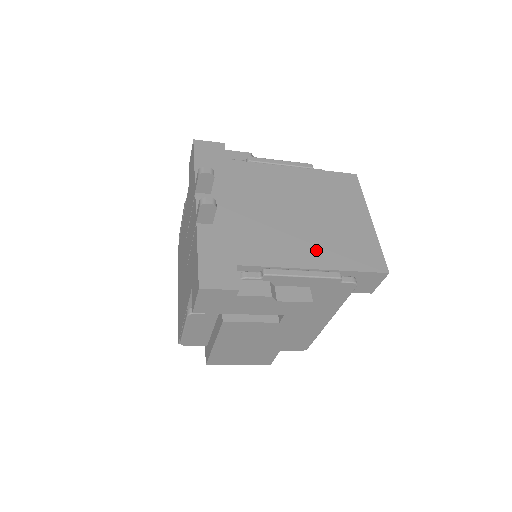
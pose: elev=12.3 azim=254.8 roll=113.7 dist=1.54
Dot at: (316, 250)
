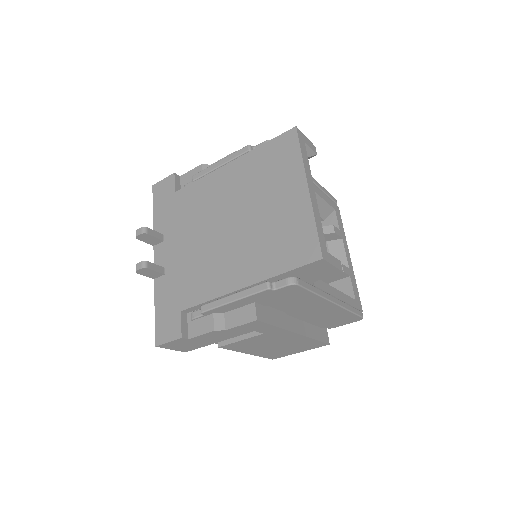
Dot at: (246, 263)
